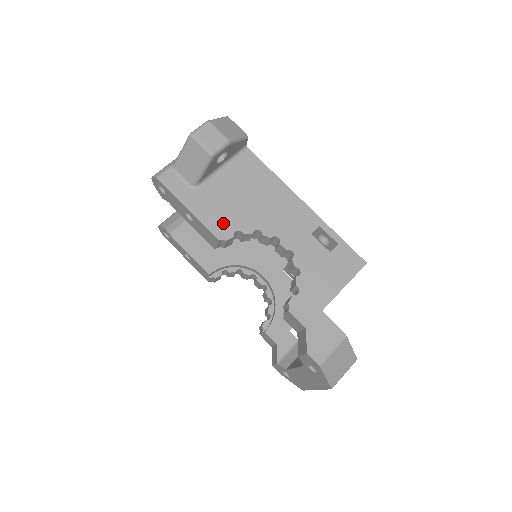
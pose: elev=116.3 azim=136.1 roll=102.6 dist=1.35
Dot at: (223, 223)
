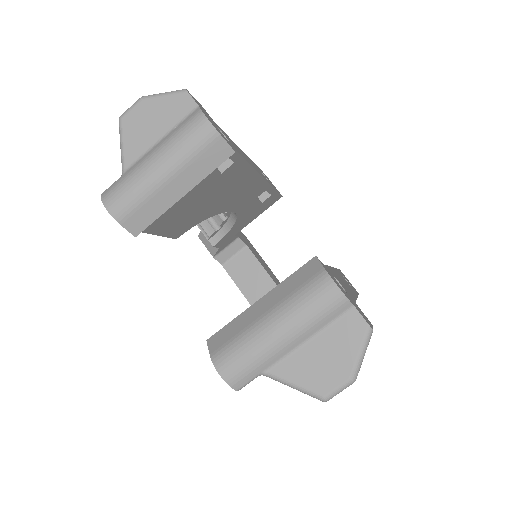
Dot at: occluded
